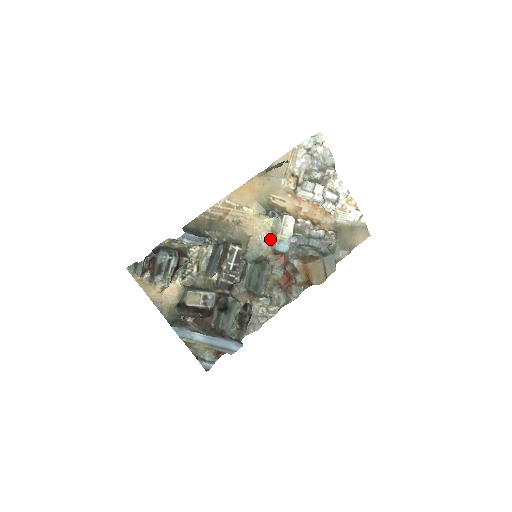
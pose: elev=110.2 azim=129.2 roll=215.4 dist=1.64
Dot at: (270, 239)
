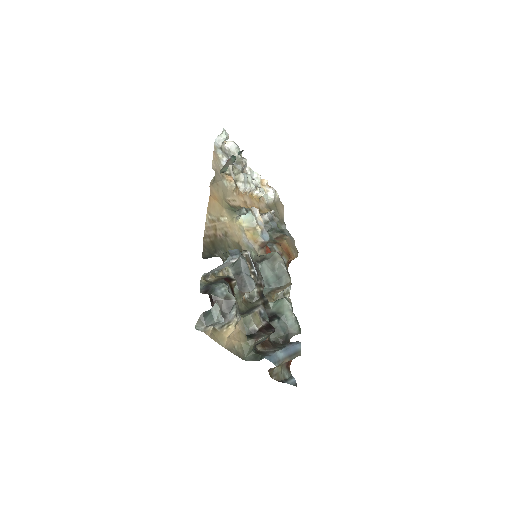
Dot at: (251, 237)
